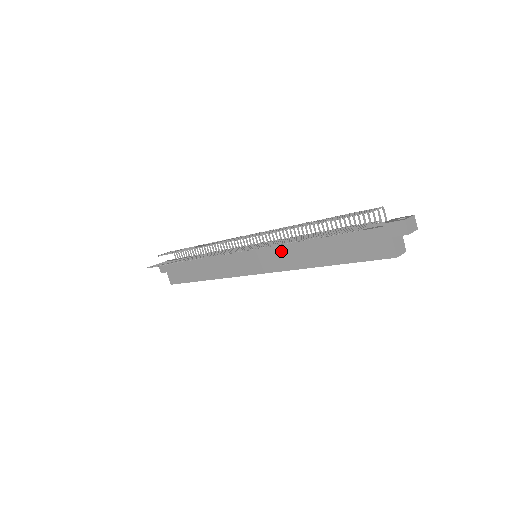
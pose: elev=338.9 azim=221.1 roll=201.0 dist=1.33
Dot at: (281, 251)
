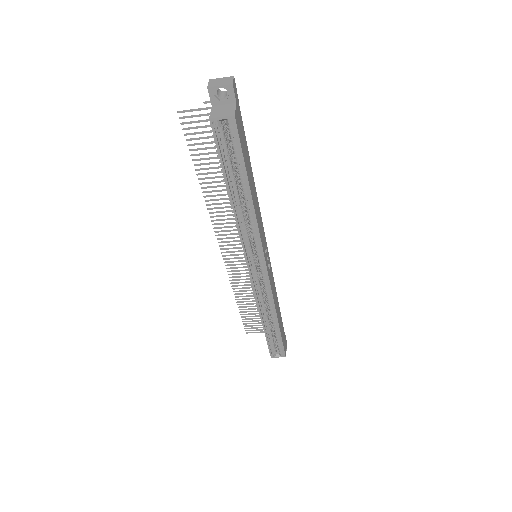
Dot at: occluded
